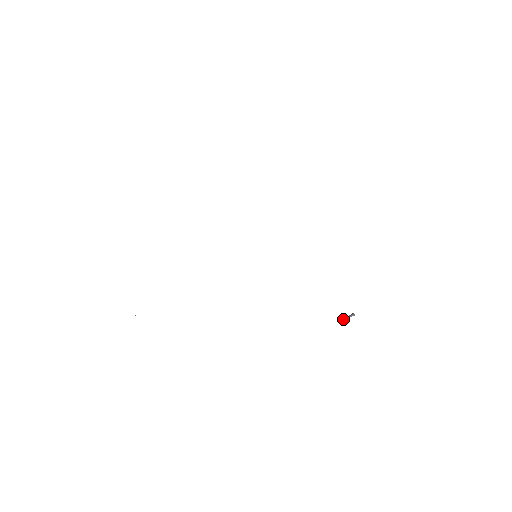
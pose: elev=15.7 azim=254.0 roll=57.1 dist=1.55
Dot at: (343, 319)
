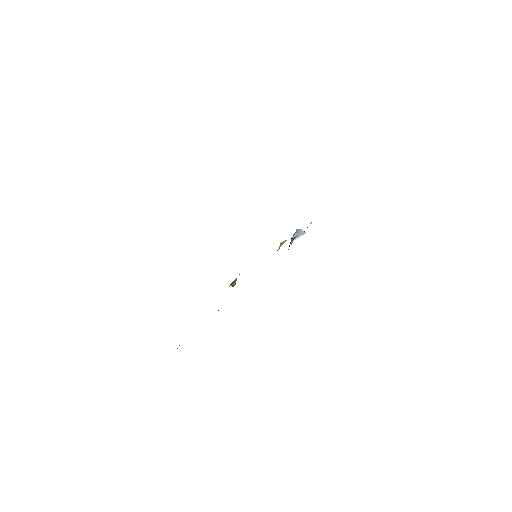
Dot at: occluded
